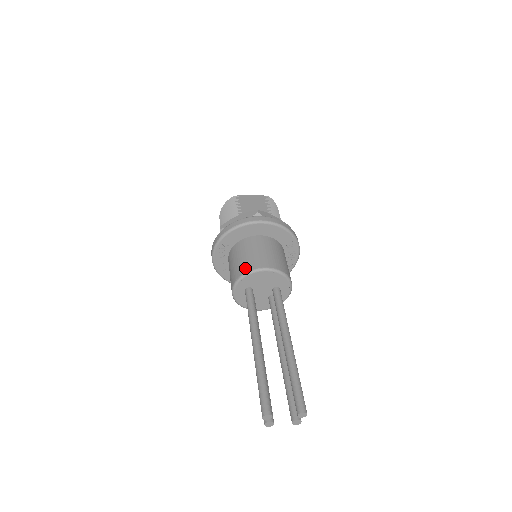
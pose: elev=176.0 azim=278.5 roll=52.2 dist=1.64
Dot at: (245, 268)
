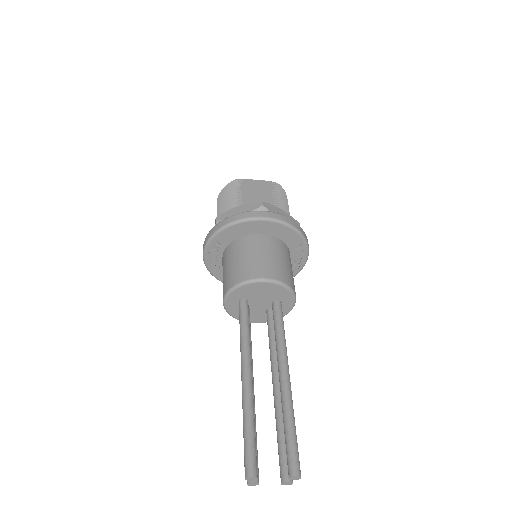
Dot at: (241, 276)
